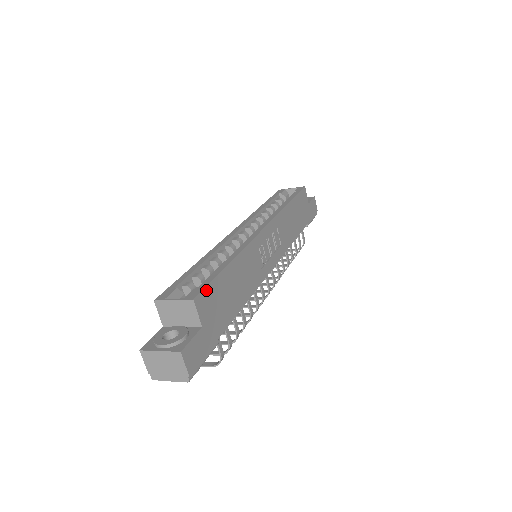
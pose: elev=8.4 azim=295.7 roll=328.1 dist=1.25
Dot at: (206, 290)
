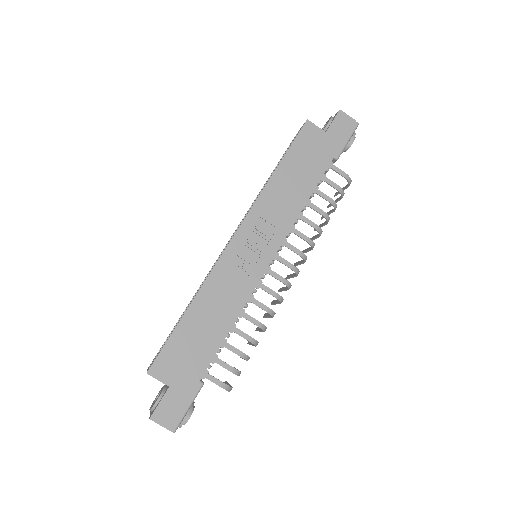
Dot at: (161, 356)
